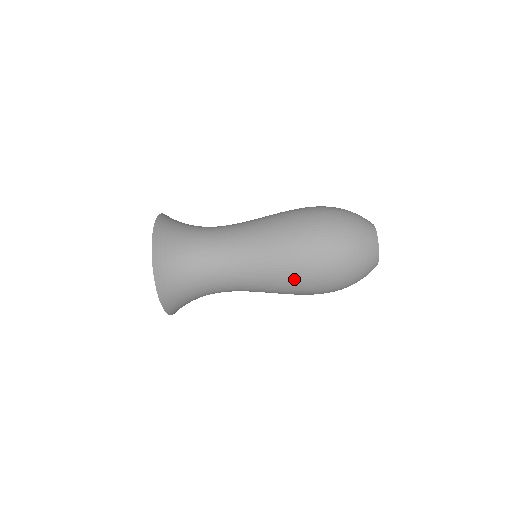
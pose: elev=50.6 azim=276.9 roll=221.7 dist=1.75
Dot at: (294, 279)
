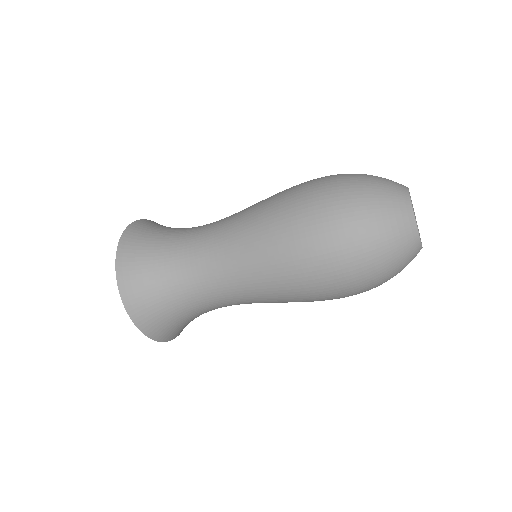
Dot at: (306, 299)
